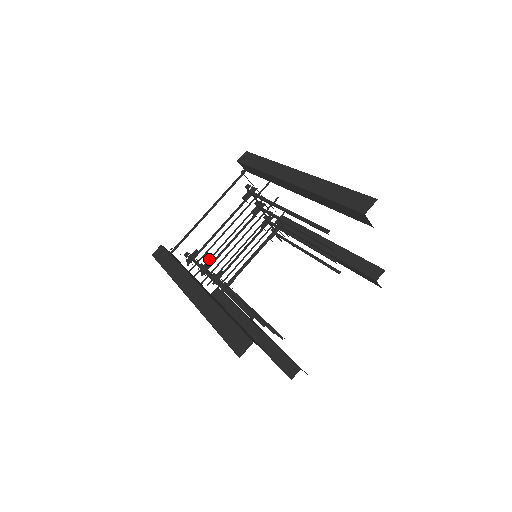
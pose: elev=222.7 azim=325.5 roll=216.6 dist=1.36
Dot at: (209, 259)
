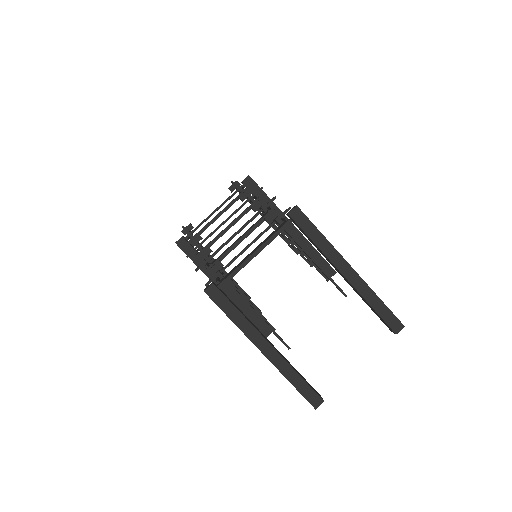
Dot at: (215, 253)
